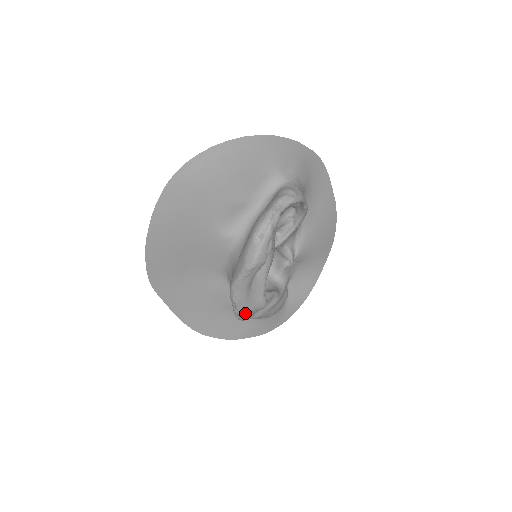
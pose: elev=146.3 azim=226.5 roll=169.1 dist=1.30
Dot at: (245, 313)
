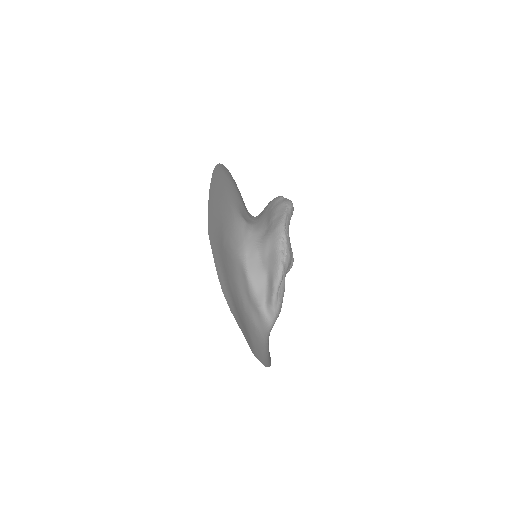
Dot at: (290, 255)
